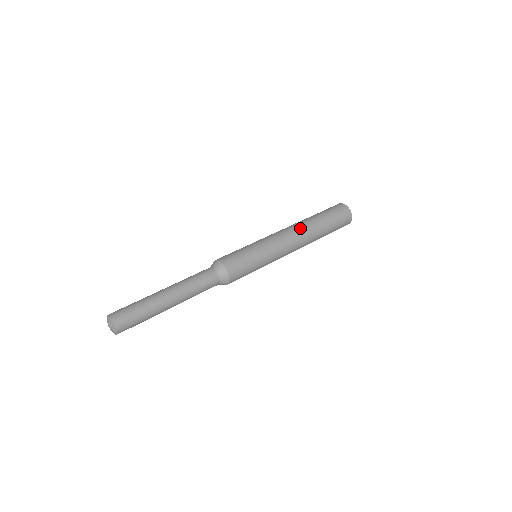
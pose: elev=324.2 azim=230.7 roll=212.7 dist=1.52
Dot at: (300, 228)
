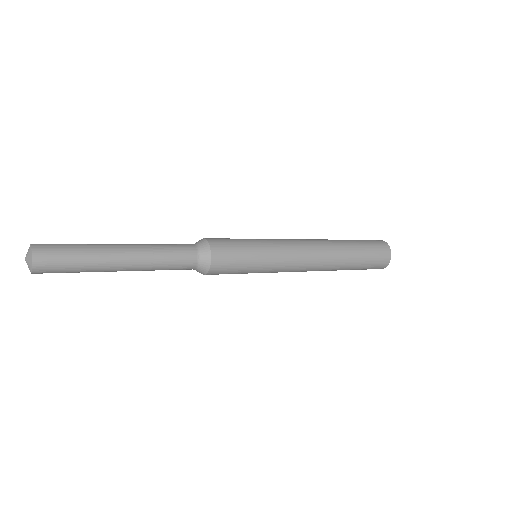
Dot at: (315, 239)
